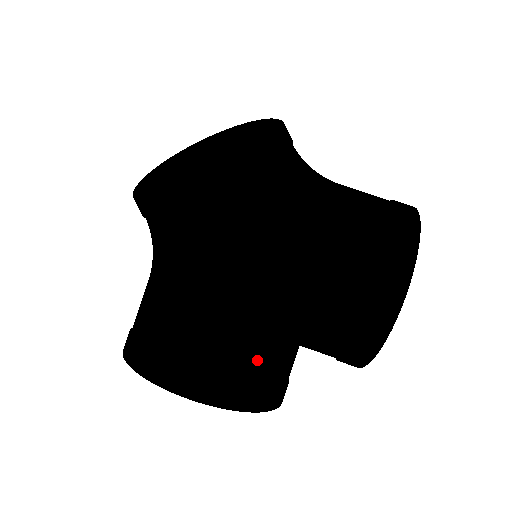
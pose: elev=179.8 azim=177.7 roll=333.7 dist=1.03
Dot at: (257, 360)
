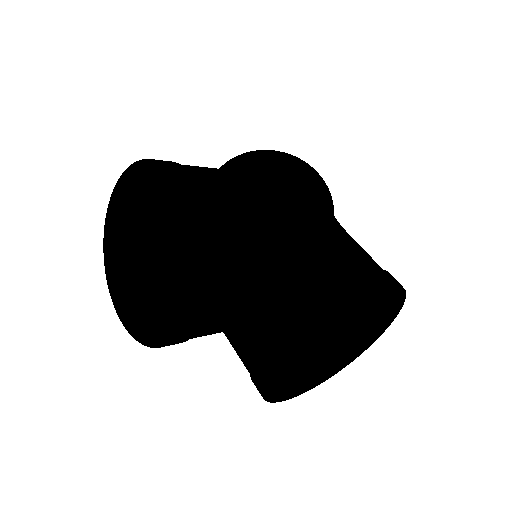
Dot at: (240, 226)
